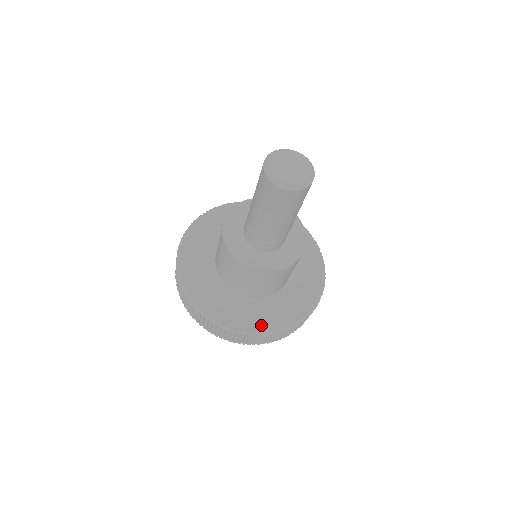
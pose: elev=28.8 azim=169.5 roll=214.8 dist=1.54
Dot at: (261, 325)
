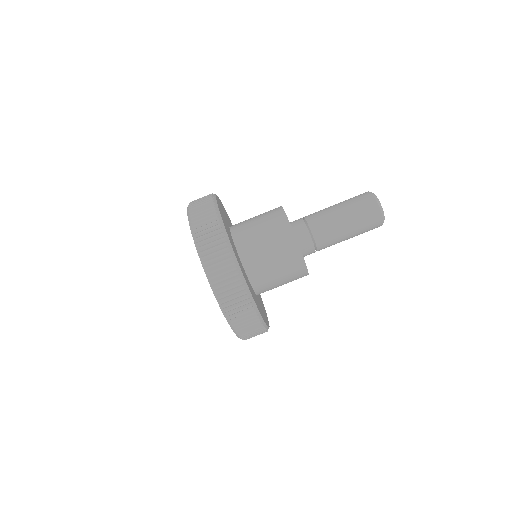
Dot at: (230, 239)
